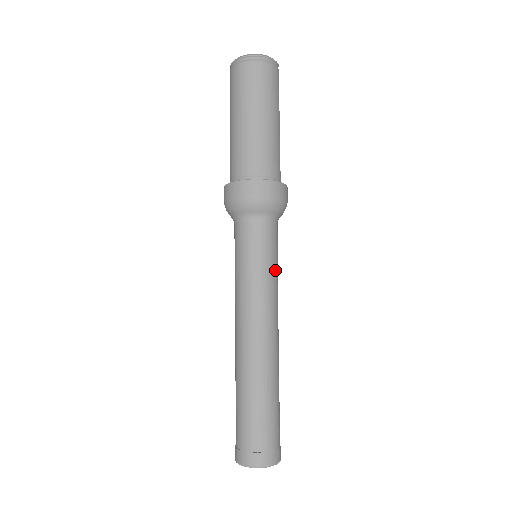
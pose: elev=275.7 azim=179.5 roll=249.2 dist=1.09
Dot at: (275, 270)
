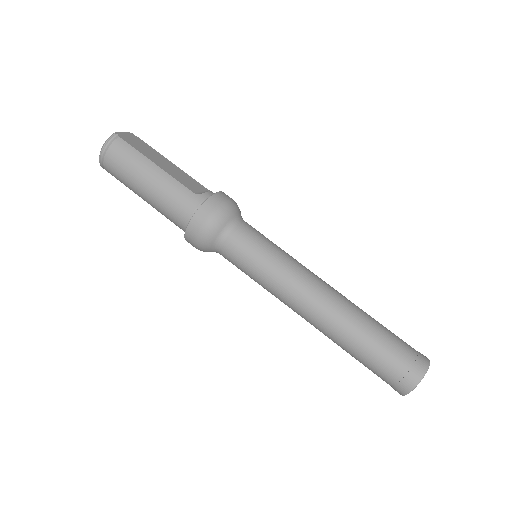
Dot at: (268, 259)
